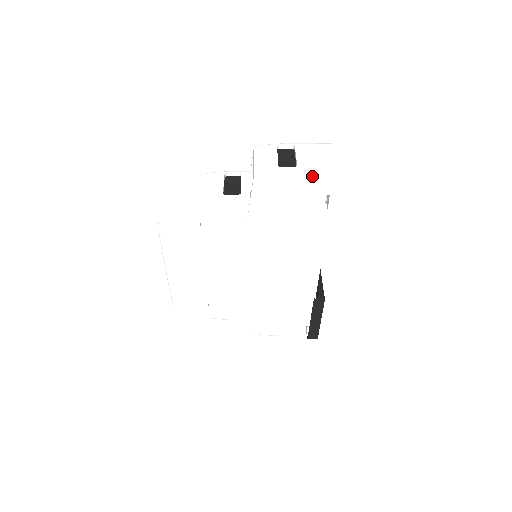
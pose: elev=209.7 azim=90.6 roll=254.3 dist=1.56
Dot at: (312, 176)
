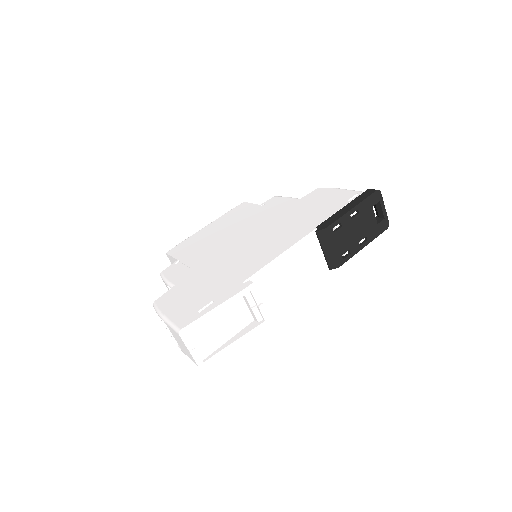
Dot at: occluded
